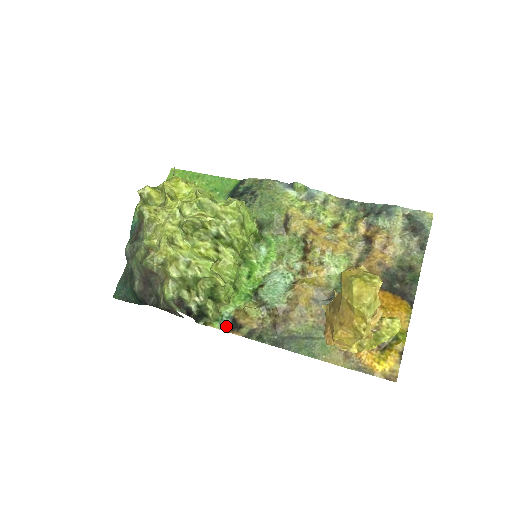
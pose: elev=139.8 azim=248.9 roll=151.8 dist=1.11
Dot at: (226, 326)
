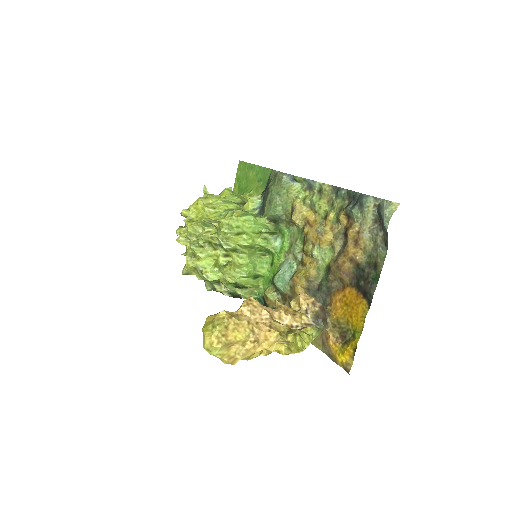
Dot at: (262, 303)
